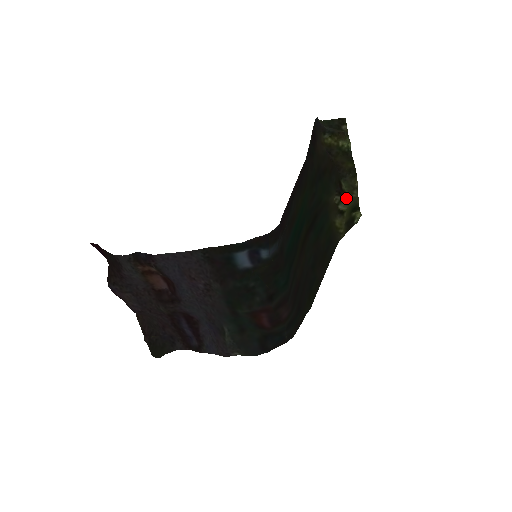
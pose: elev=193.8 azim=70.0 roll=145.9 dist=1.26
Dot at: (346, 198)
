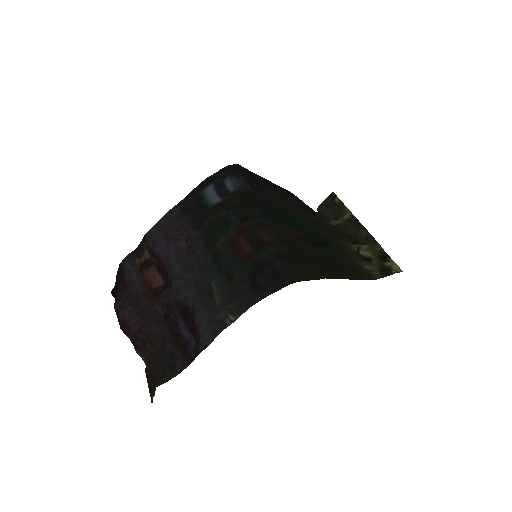
Dot at: (365, 245)
